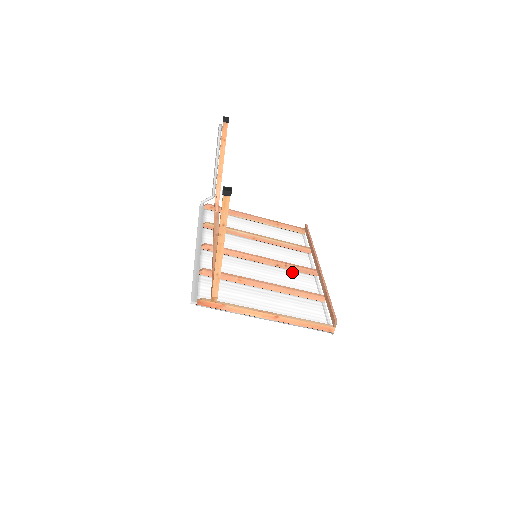
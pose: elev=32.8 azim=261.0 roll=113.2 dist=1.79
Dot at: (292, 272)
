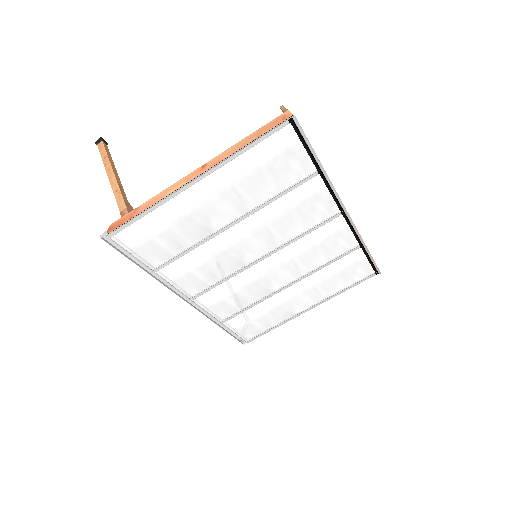
Dot at: (305, 228)
